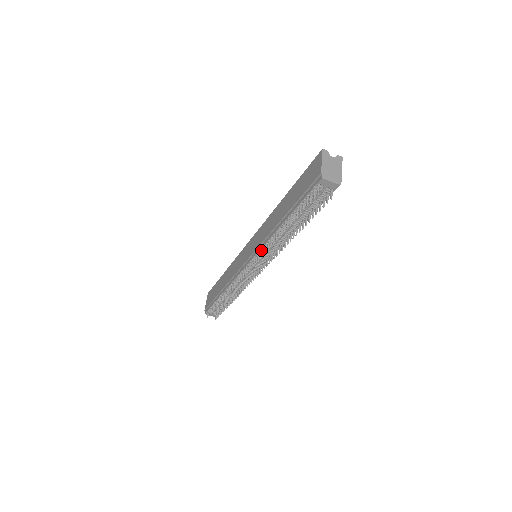
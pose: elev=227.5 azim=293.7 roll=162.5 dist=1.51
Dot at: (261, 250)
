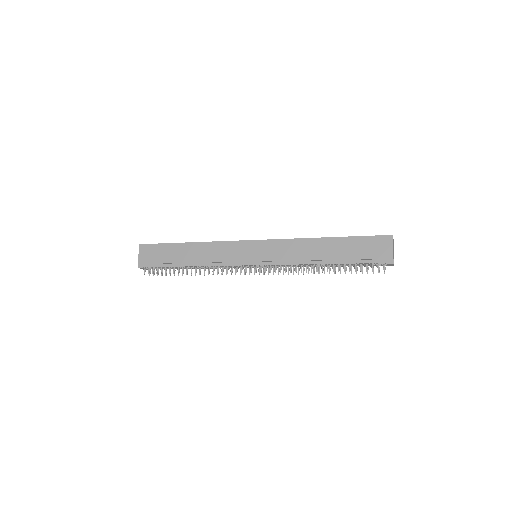
Dot at: (281, 265)
